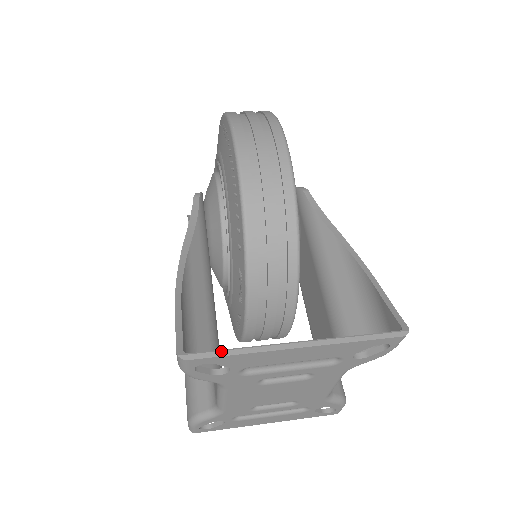
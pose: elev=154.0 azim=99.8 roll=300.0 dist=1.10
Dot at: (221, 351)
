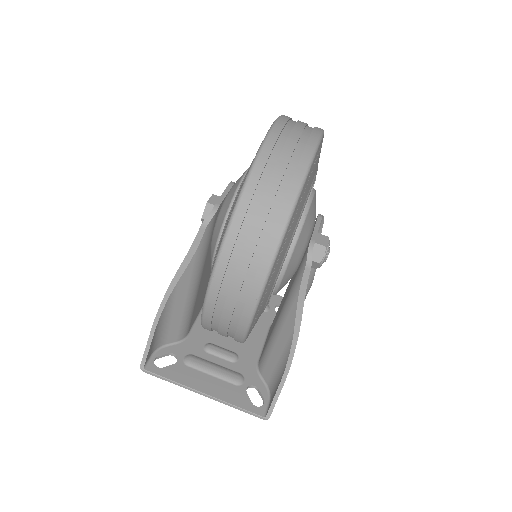
Dot at: (162, 378)
